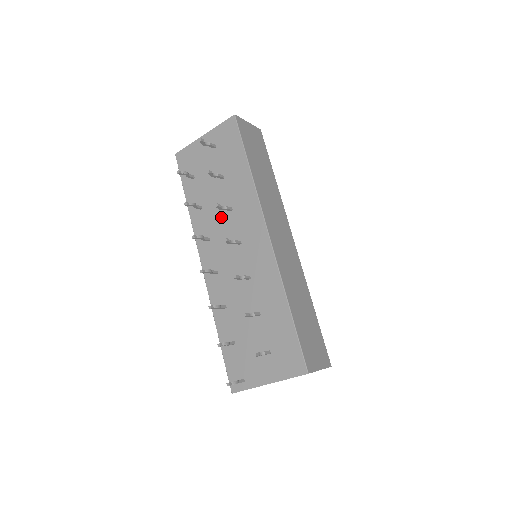
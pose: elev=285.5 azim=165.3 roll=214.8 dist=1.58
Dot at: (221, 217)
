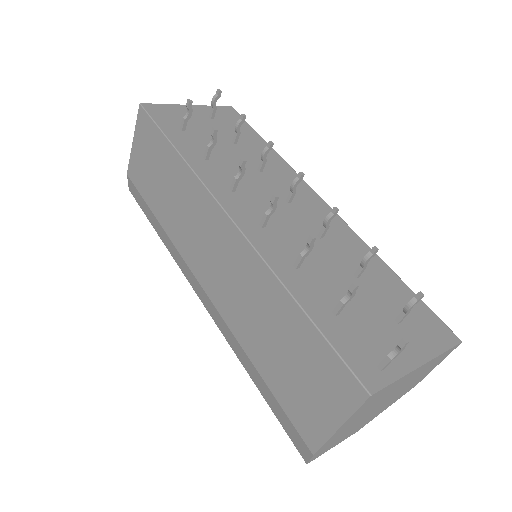
Dot at: (246, 173)
